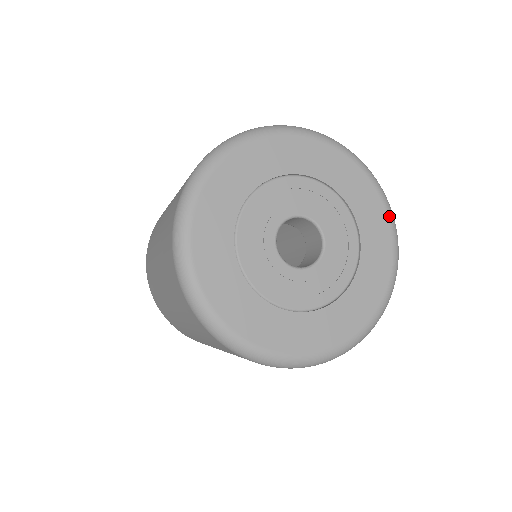
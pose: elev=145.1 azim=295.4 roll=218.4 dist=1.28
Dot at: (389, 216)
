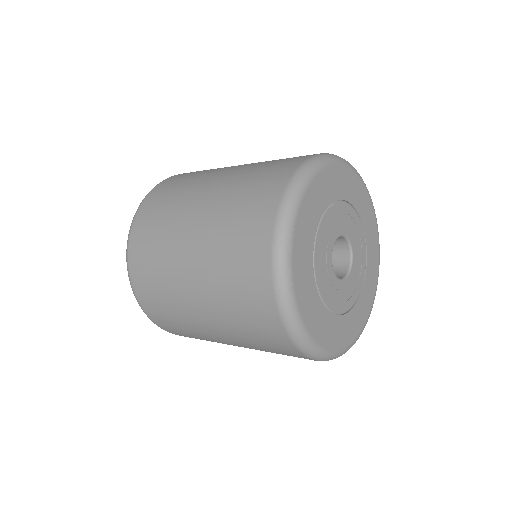
Dot at: occluded
